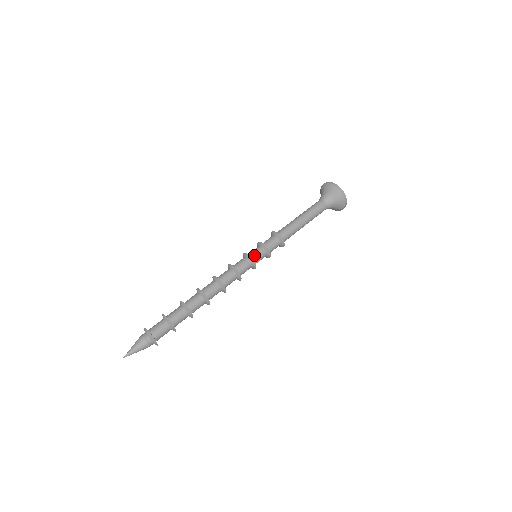
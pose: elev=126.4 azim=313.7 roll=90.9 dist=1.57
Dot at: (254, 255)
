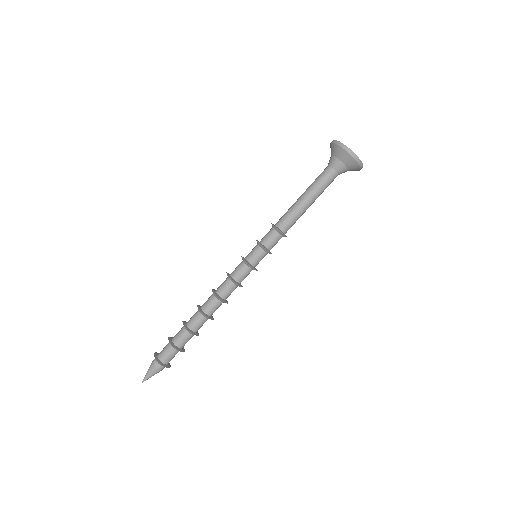
Dot at: (257, 263)
